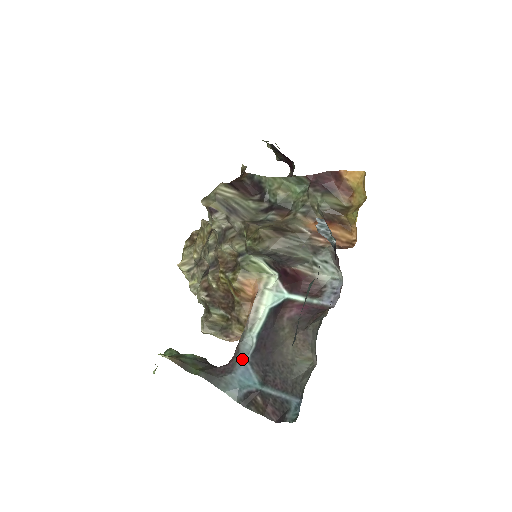
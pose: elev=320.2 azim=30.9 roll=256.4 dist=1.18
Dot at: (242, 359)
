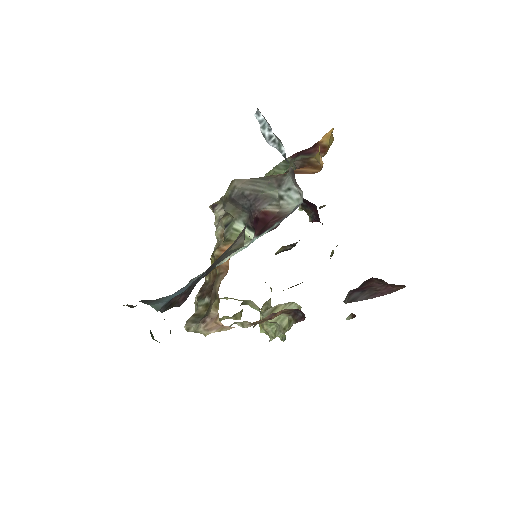
Dot at: (186, 286)
